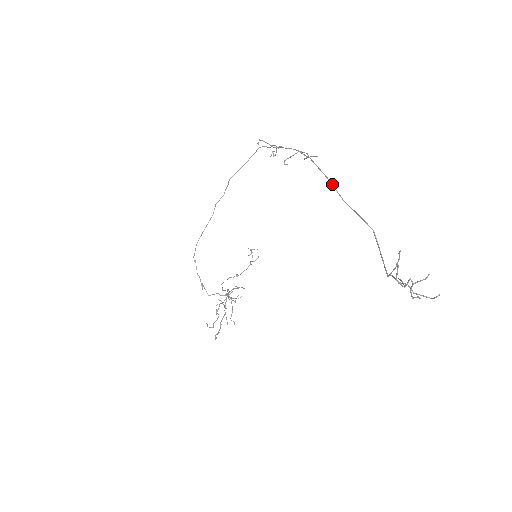
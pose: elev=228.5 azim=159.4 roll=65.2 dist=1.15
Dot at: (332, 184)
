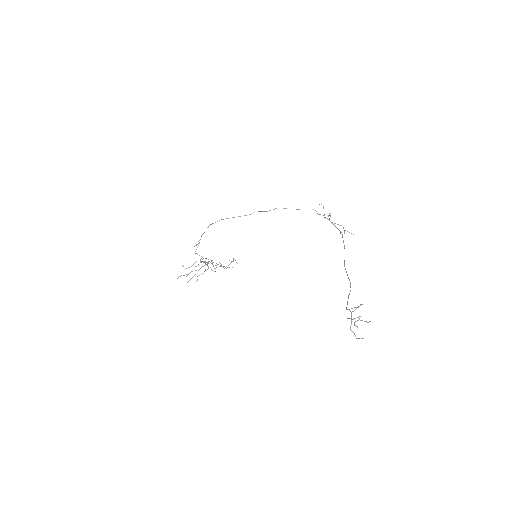
Dot at: occluded
